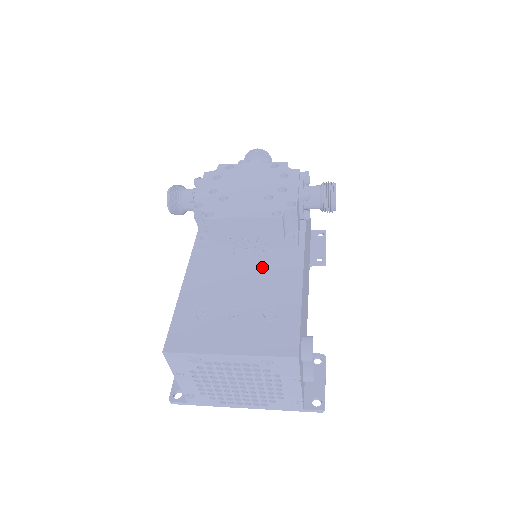
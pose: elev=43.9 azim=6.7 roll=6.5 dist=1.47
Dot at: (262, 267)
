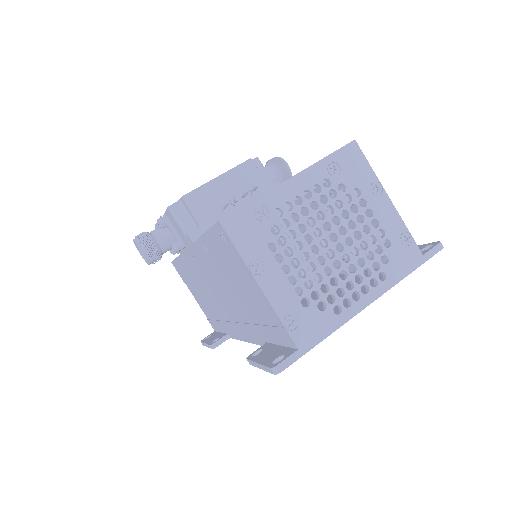
Dot at: occluded
